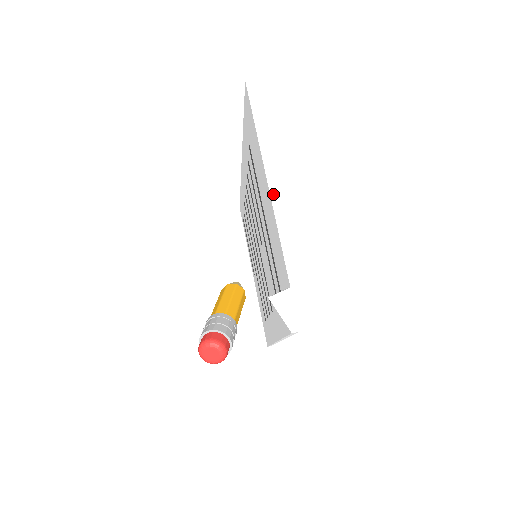
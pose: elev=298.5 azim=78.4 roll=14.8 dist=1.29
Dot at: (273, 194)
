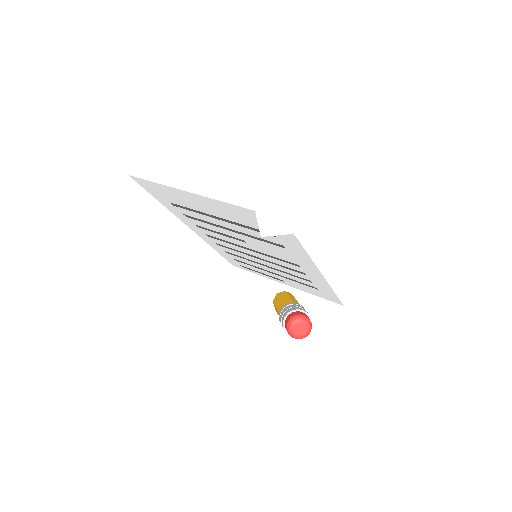
Dot at: (197, 192)
